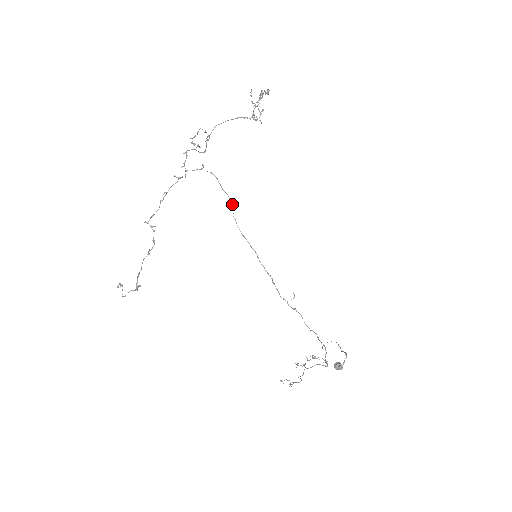
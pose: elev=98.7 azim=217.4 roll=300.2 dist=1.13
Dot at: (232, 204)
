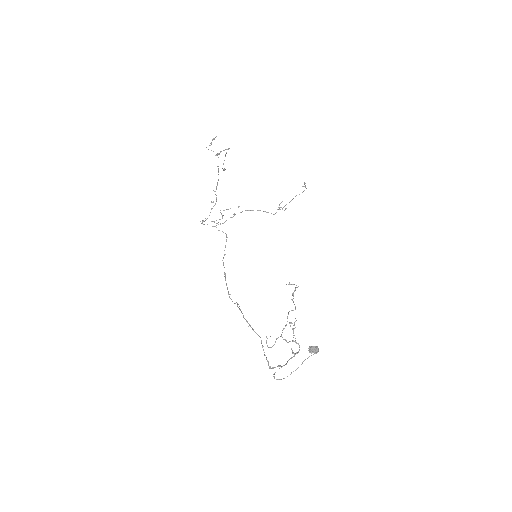
Dot at: occluded
